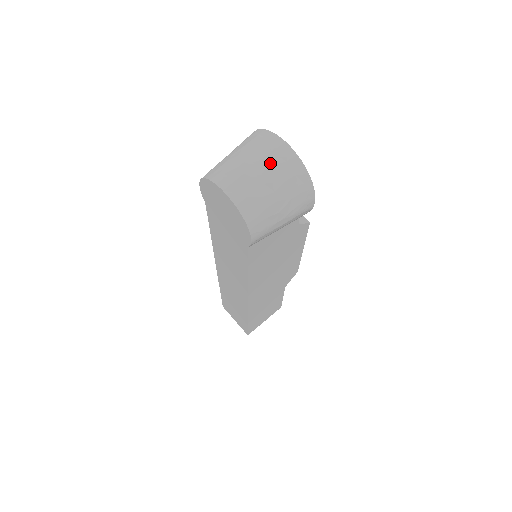
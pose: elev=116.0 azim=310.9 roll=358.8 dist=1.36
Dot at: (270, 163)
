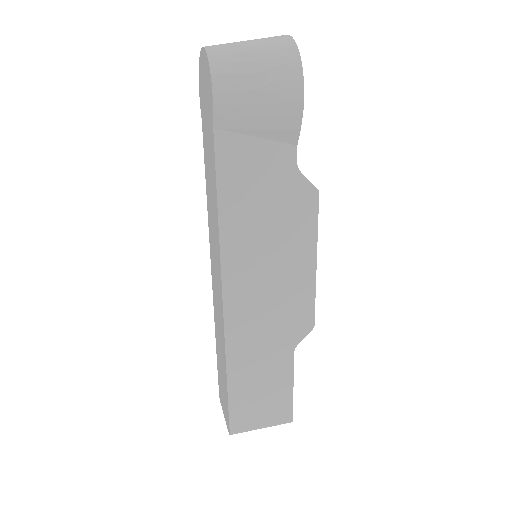
Dot at: (261, 39)
